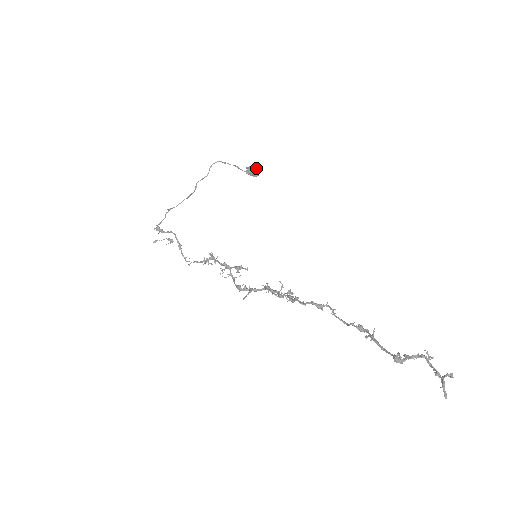
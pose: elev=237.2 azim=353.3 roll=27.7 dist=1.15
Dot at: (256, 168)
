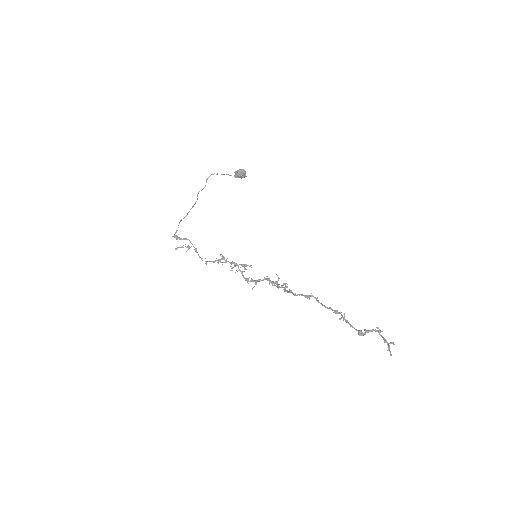
Dot at: (243, 172)
